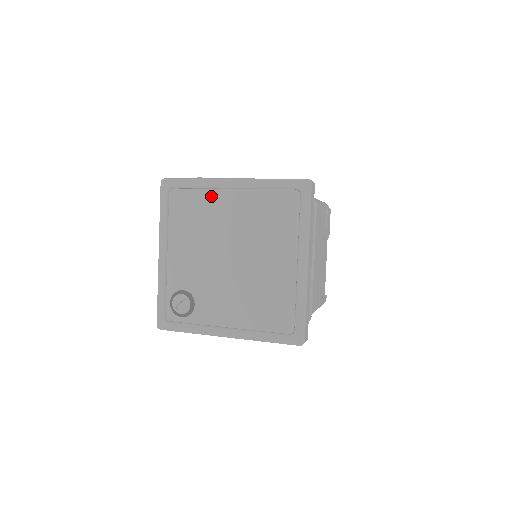
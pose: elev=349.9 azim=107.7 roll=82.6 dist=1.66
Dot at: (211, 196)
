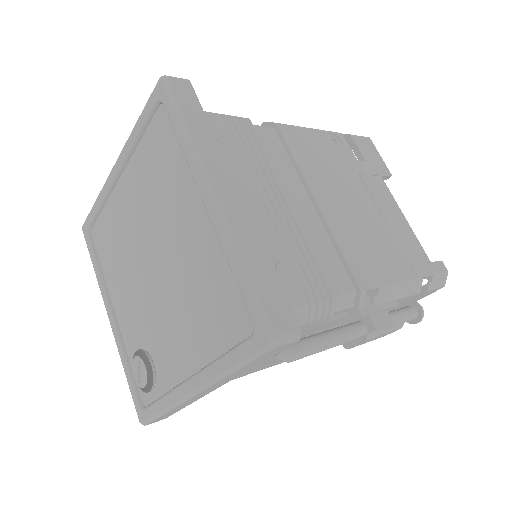
Dot at: (113, 204)
